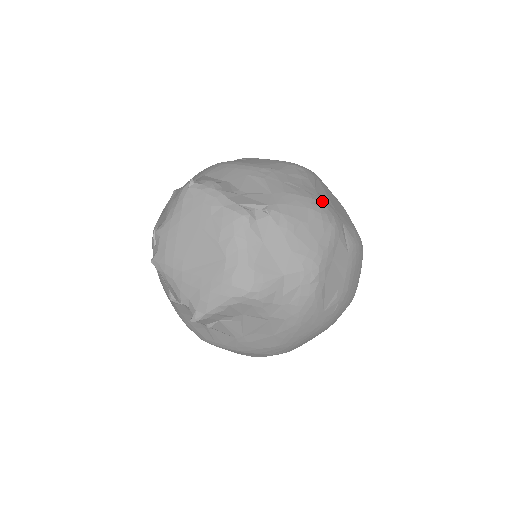
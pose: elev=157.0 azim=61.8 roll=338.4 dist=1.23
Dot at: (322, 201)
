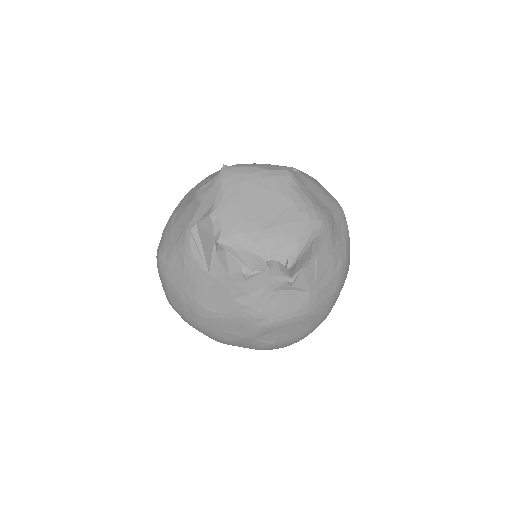
Dot at: occluded
